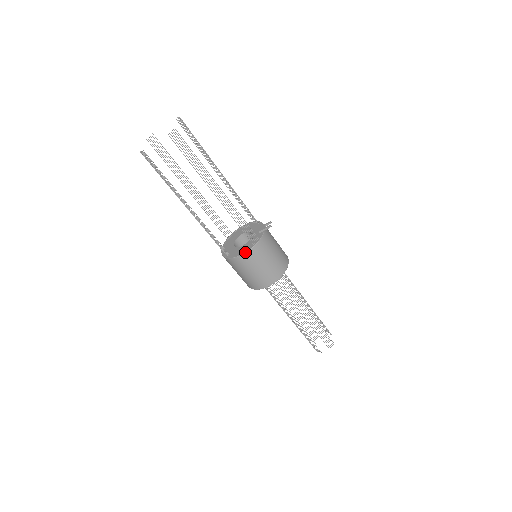
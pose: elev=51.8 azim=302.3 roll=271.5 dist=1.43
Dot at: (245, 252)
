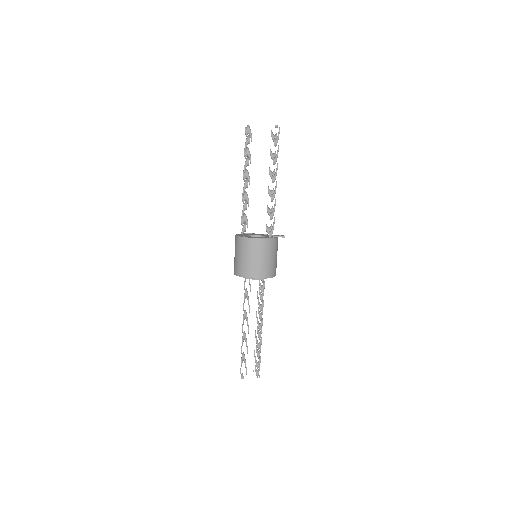
Dot at: (262, 238)
